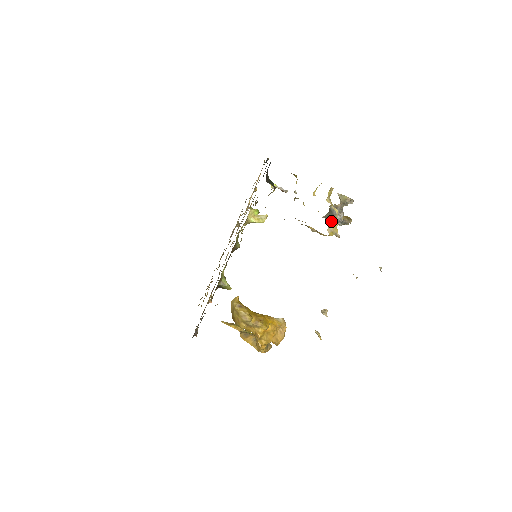
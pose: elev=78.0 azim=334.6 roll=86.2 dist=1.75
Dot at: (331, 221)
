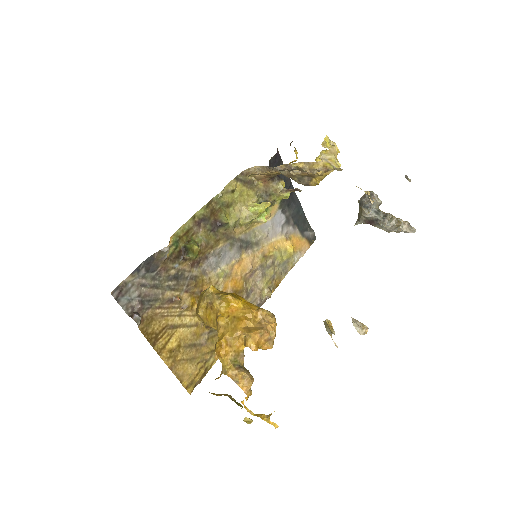
Dot at: (361, 213)
